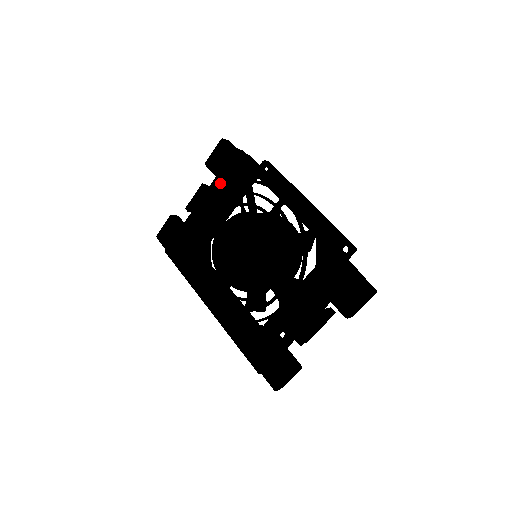
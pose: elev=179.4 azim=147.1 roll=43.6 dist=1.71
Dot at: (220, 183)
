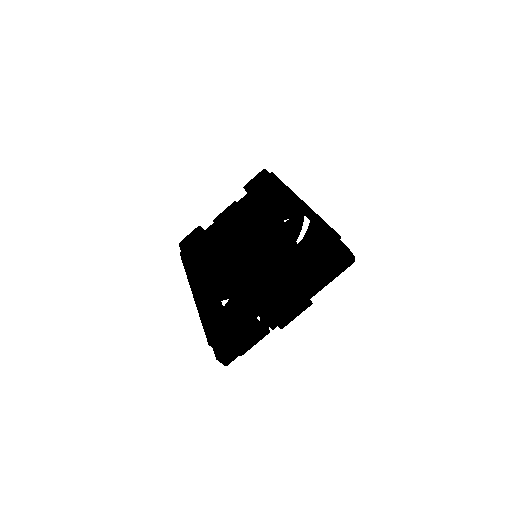
Dot at: occluded
